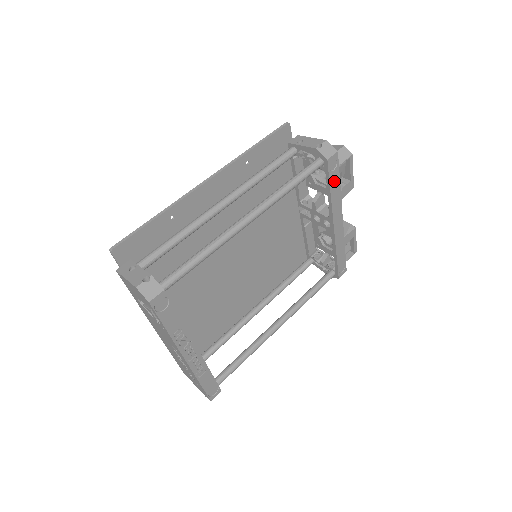
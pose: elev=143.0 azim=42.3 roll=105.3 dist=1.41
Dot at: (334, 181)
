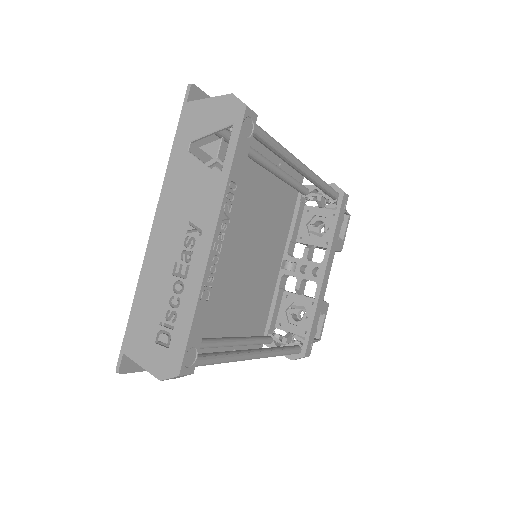
Dot at: (339, 221)
